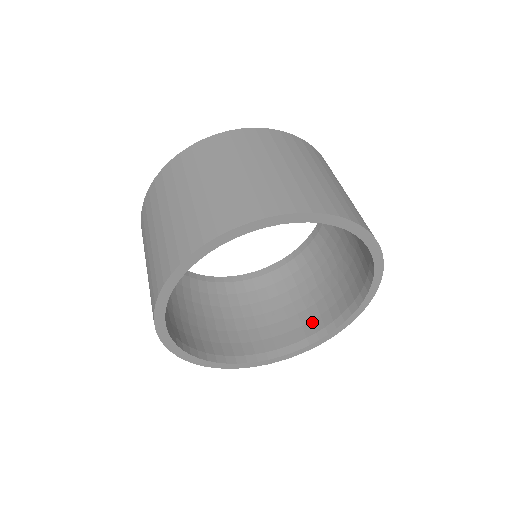
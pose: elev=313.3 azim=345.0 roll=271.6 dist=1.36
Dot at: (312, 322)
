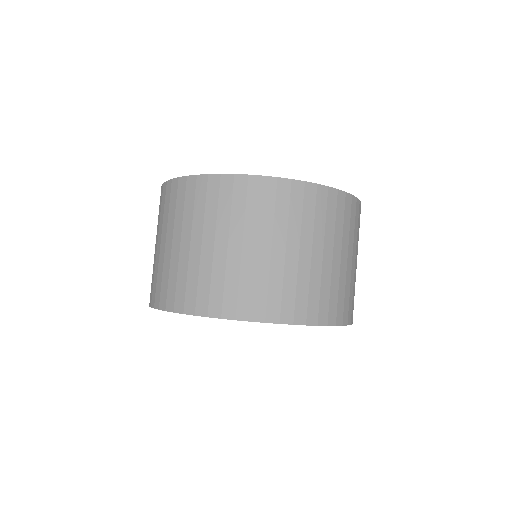
Dot at: occluded
